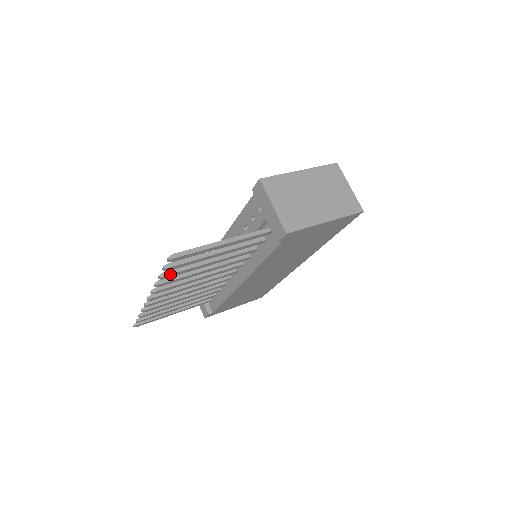
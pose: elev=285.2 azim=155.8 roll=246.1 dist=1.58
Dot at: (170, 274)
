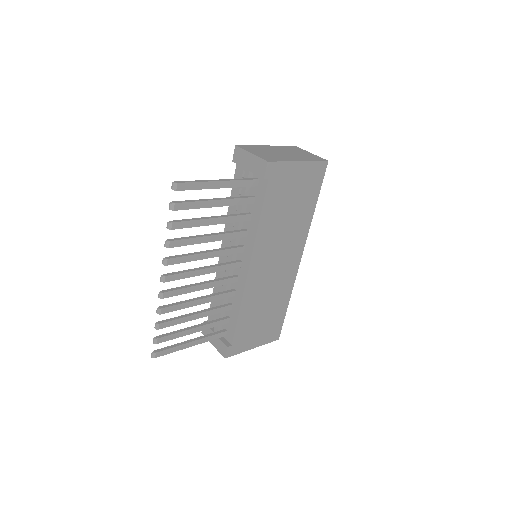
Dot at: (177, 222)
